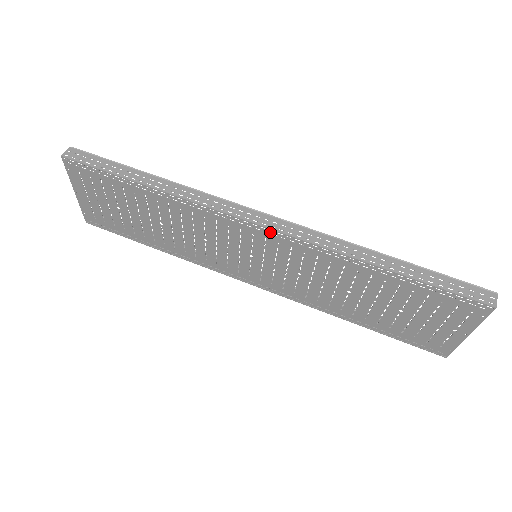
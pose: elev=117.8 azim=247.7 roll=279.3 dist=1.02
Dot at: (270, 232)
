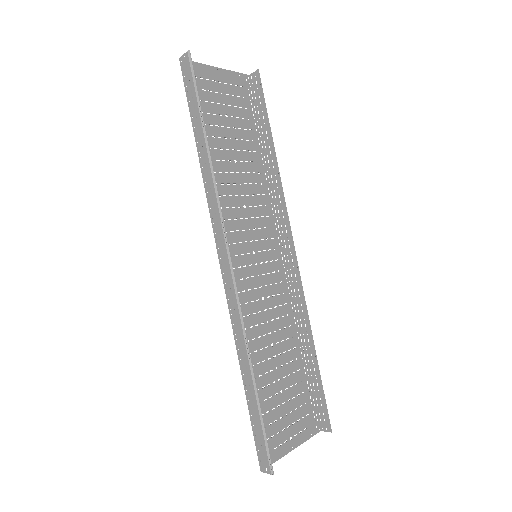
Dot at: (225, 273)
